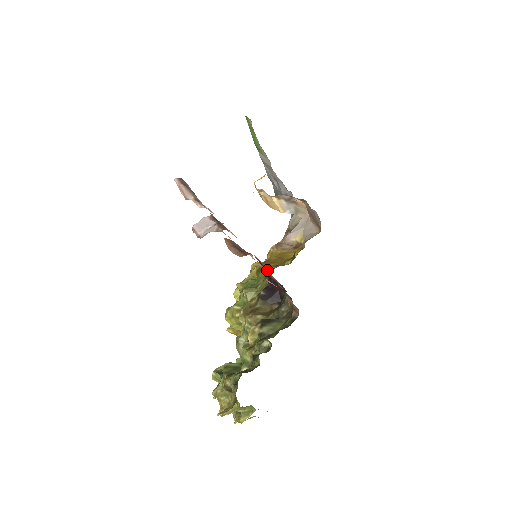
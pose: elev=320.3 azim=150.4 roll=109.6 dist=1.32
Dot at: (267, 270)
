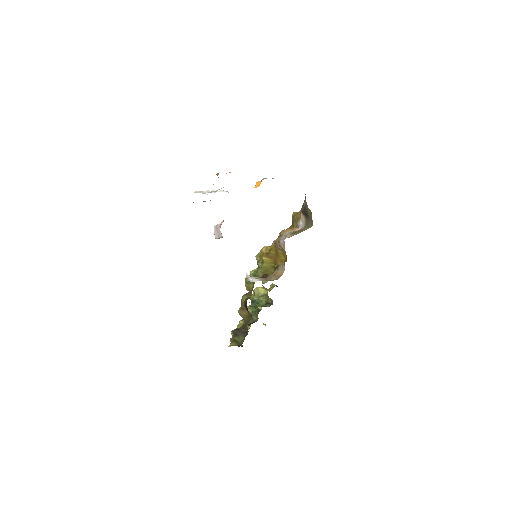
Dot at: occluded
